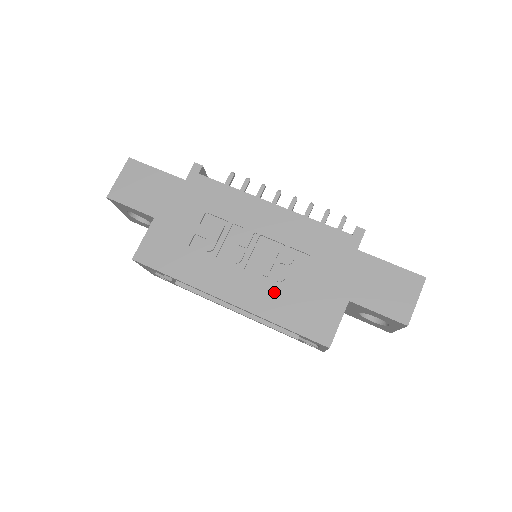
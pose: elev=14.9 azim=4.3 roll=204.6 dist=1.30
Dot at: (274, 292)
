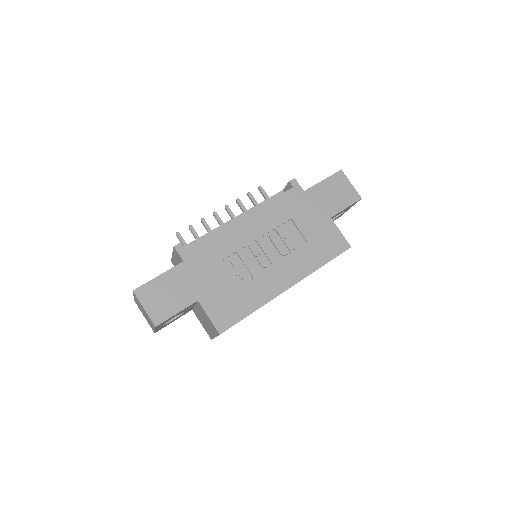
Dot at: (301, 255)
